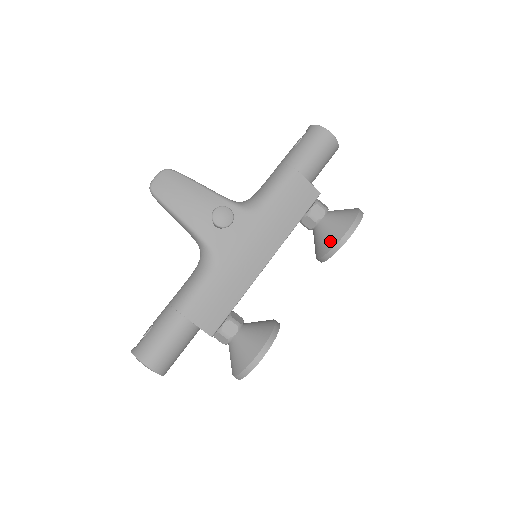
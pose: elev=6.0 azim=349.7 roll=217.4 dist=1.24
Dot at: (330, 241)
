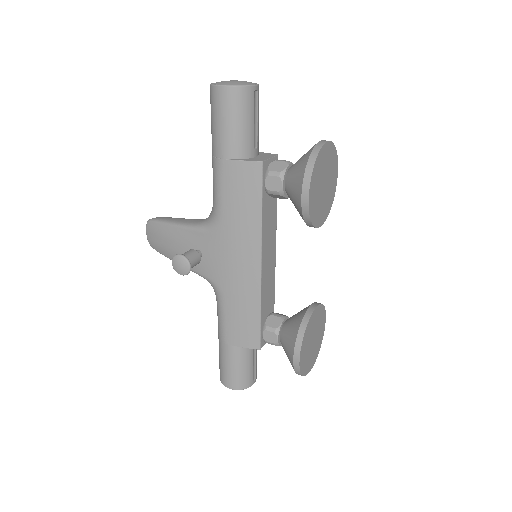
Dot at: occluded
